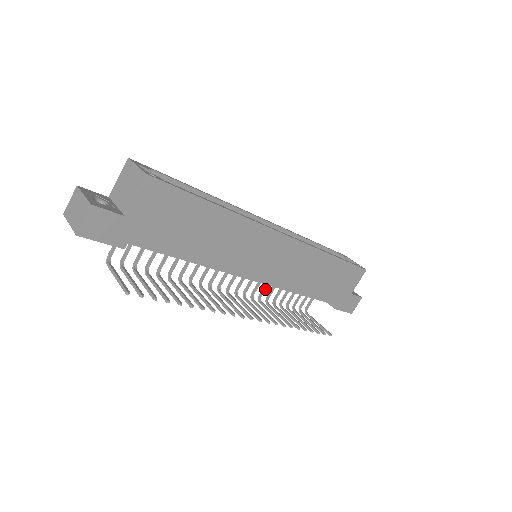
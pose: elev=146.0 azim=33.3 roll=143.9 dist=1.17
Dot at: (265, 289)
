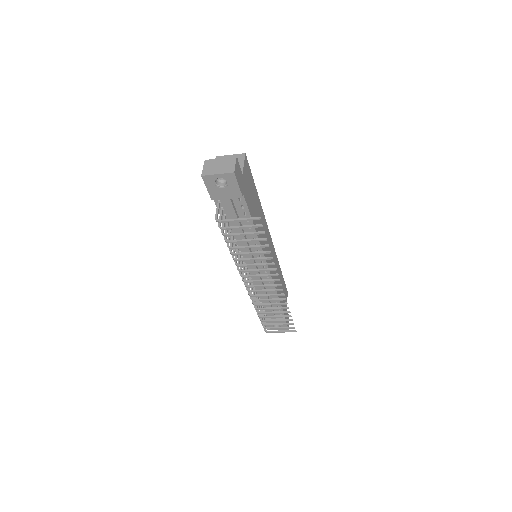
Dot at: occluded
